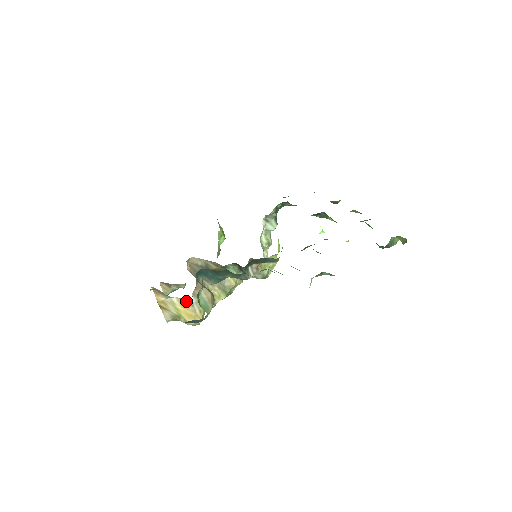
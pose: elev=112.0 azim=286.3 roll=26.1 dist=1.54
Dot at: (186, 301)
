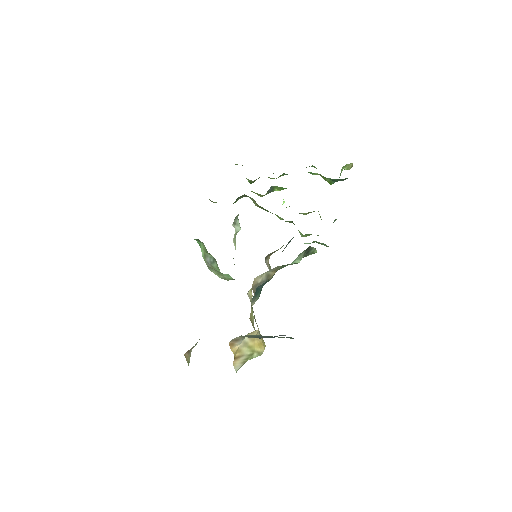
Dot at: (256, 331)
